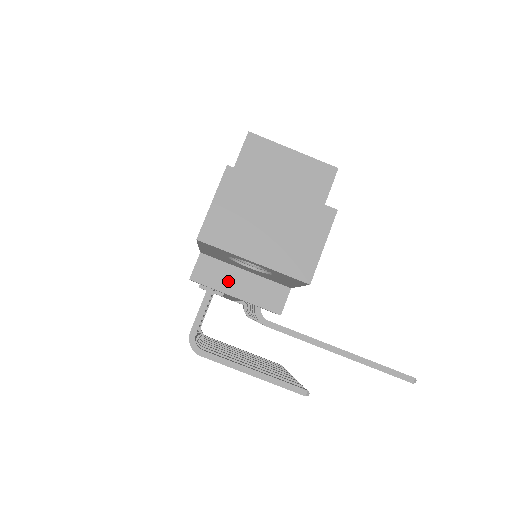
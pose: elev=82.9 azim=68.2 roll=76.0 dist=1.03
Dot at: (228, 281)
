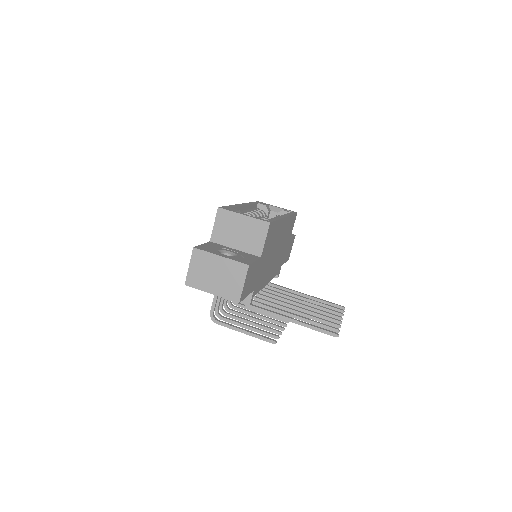
Dot at: occluded
